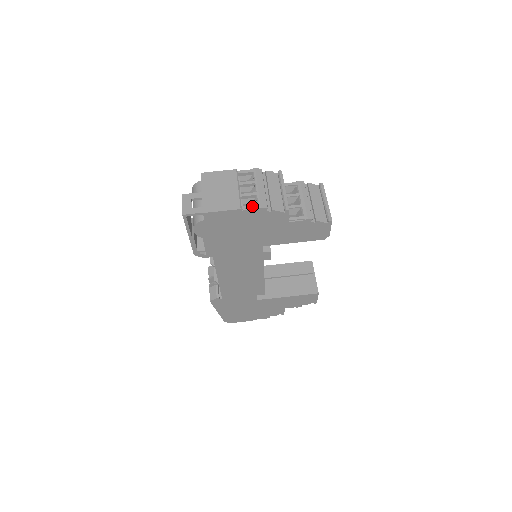
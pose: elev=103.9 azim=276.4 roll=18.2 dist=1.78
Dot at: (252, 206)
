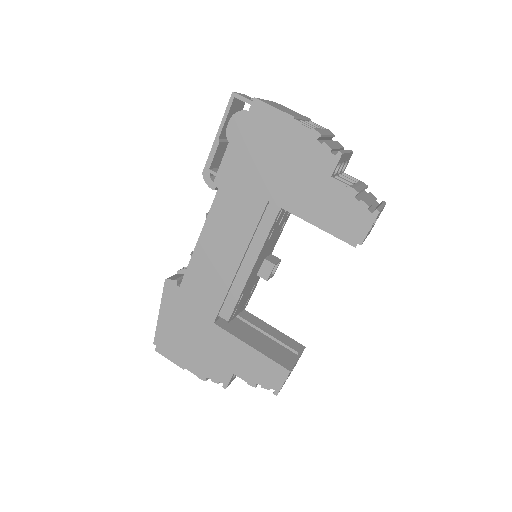
Dot at: occluded
